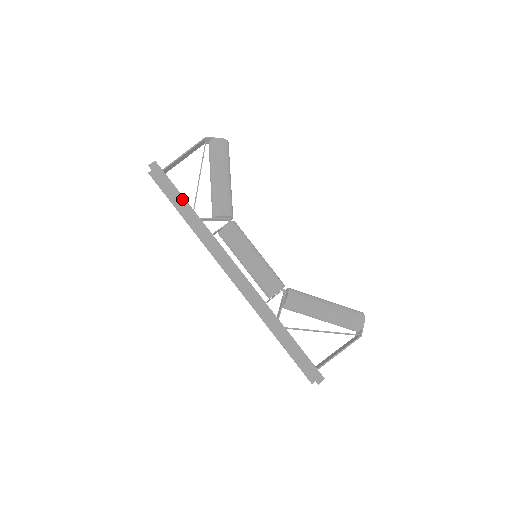
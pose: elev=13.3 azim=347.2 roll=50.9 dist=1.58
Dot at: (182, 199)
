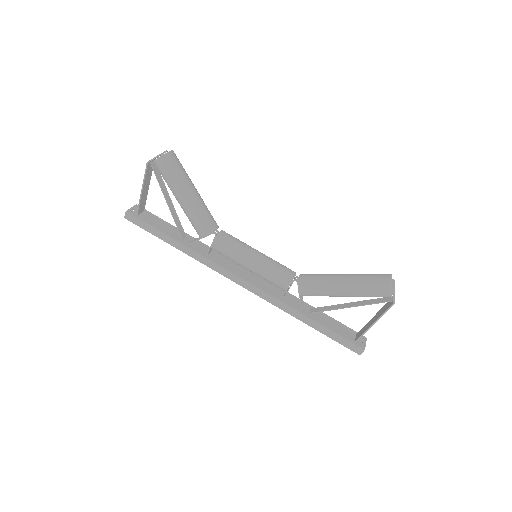
Dot at: (165, 236)
